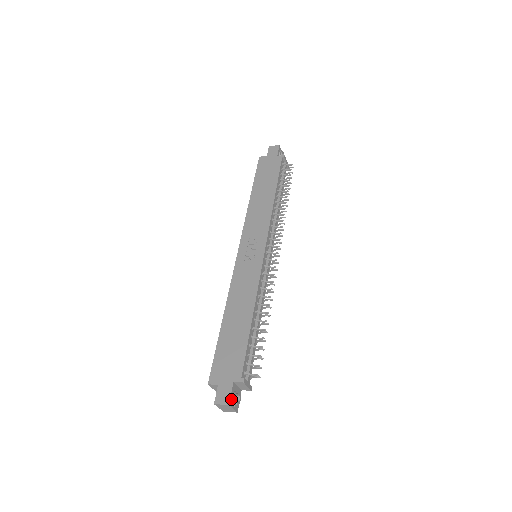
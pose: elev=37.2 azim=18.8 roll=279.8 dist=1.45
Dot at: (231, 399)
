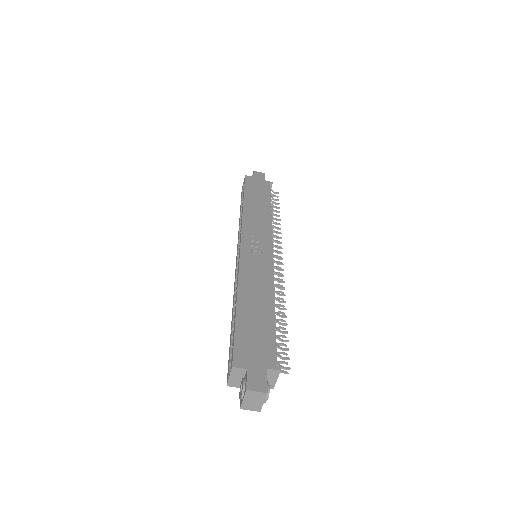
Dot at: (266, 388)
